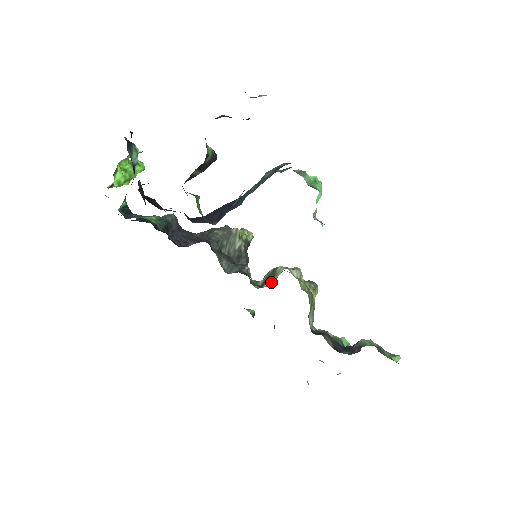
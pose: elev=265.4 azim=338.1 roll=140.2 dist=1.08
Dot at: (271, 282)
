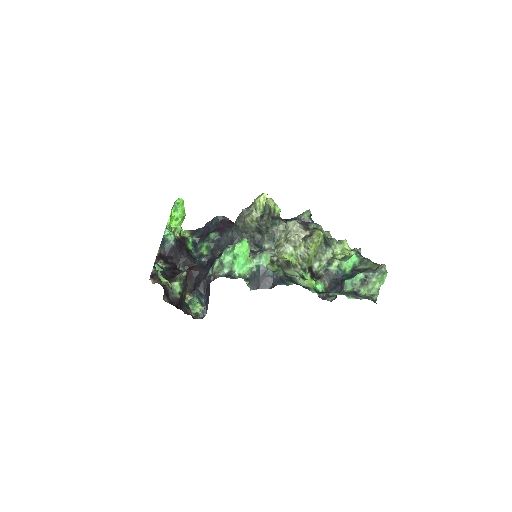
Dot at: occluded
